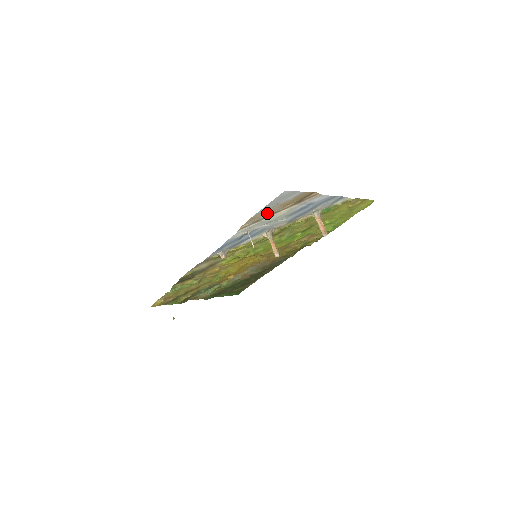
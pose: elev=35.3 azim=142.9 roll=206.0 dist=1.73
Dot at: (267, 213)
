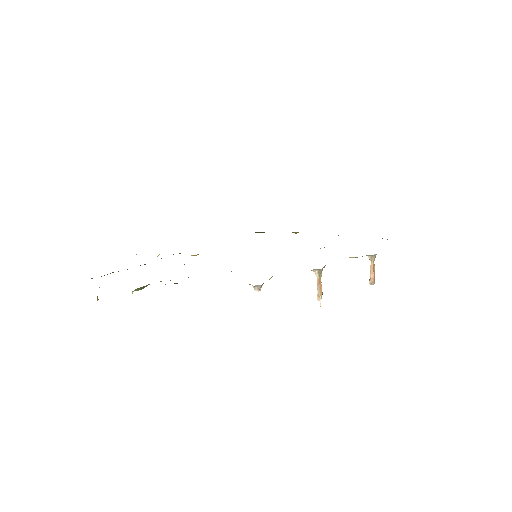
Dot at: occluded
